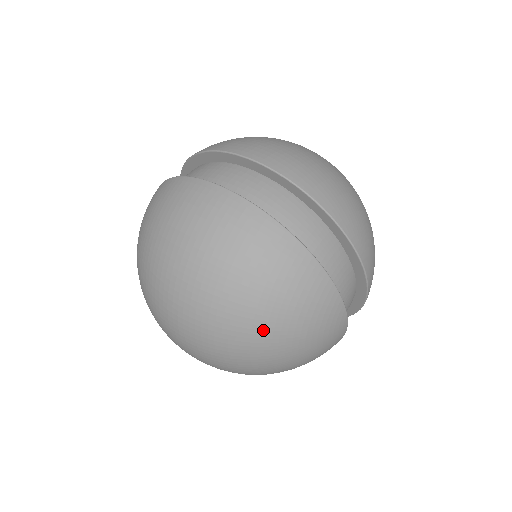
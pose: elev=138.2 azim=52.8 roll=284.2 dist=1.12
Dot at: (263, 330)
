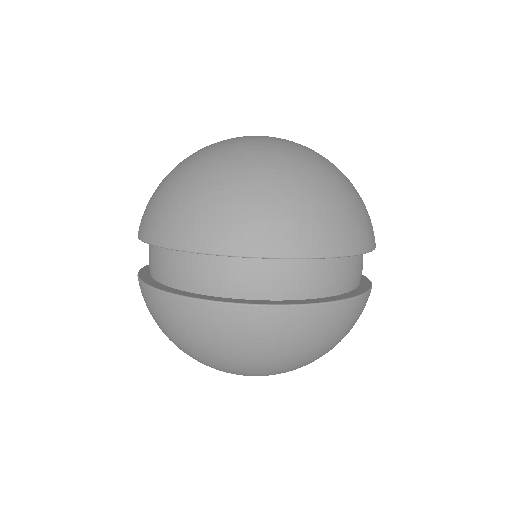
Dot at: occluded
